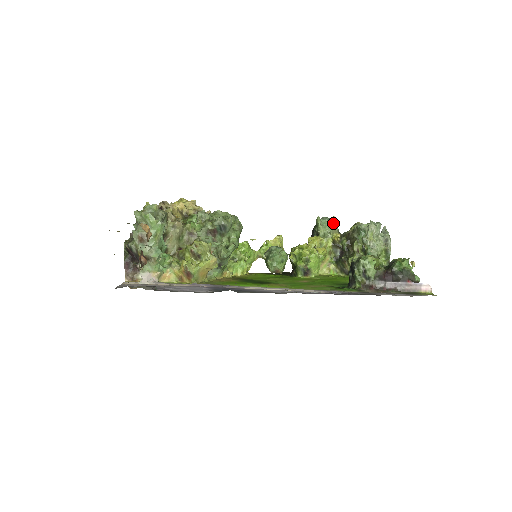
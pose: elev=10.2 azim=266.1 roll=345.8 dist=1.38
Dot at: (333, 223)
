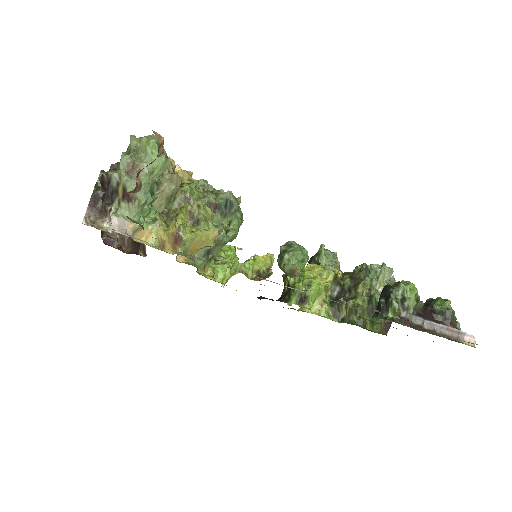
Dot at: (335, 258)
